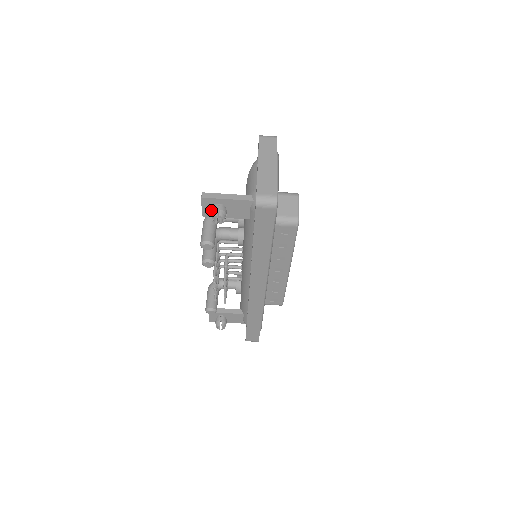
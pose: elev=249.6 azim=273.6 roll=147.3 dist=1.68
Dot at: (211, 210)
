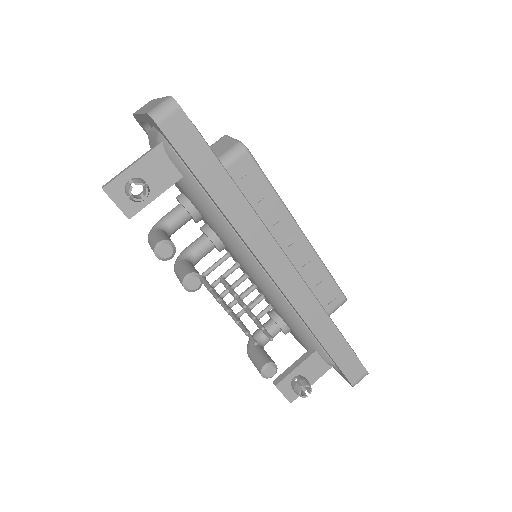
Dot at: (125, 193)
